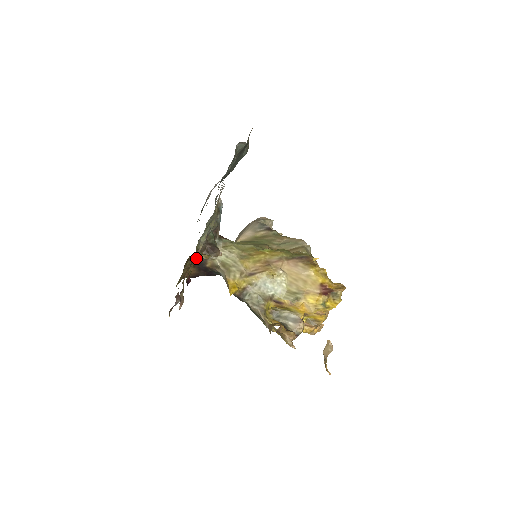
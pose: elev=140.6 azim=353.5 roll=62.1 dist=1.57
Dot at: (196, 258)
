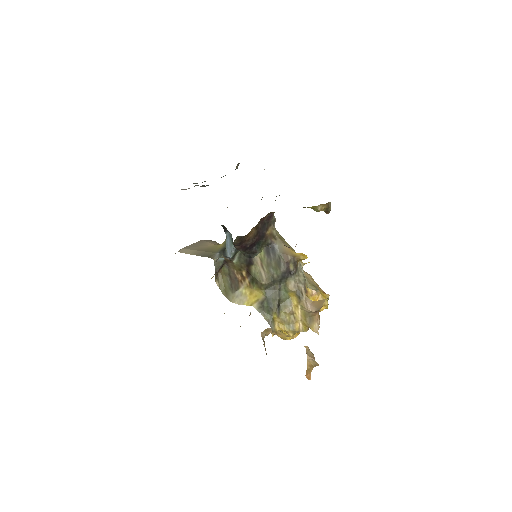
Dot at: (265, 219)
